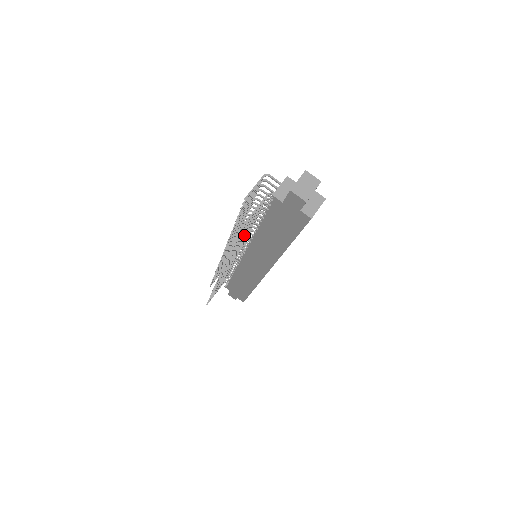
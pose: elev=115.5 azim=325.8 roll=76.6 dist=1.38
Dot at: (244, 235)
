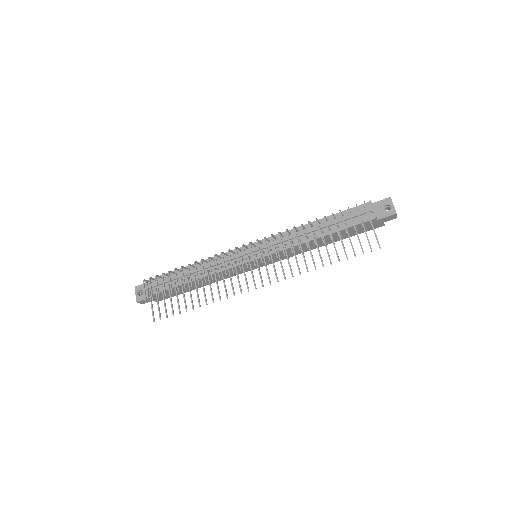
Dot at: occluded
